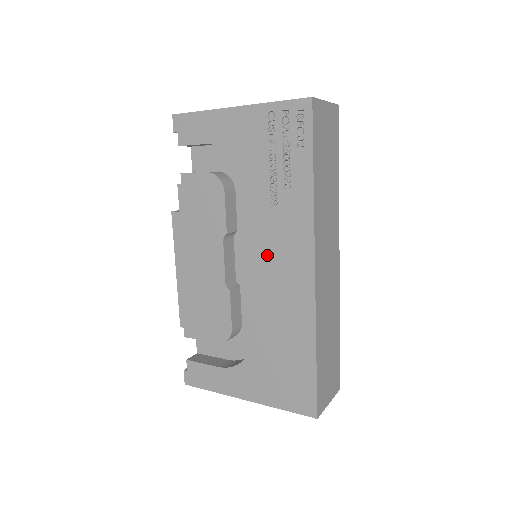
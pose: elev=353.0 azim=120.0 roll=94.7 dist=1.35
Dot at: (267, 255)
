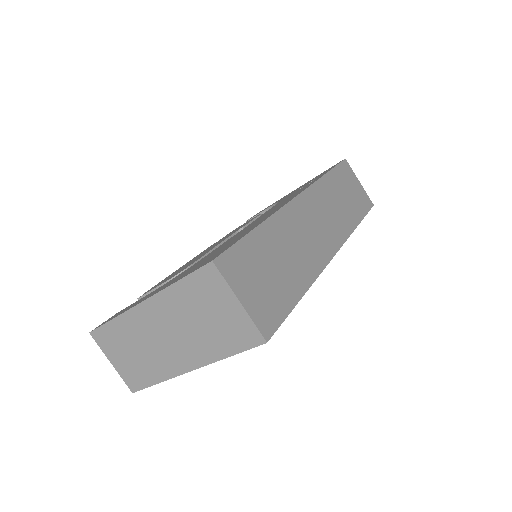
Dot at: occluded
